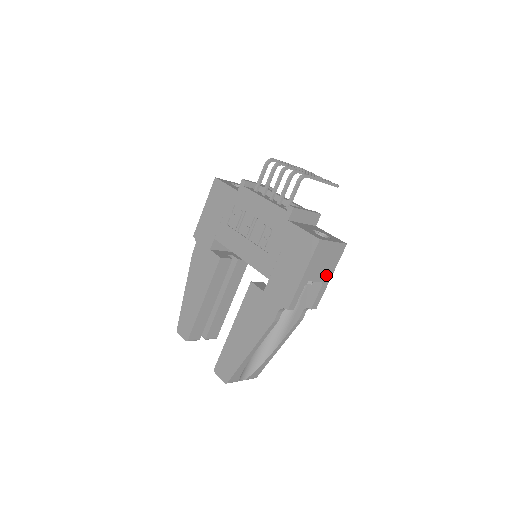
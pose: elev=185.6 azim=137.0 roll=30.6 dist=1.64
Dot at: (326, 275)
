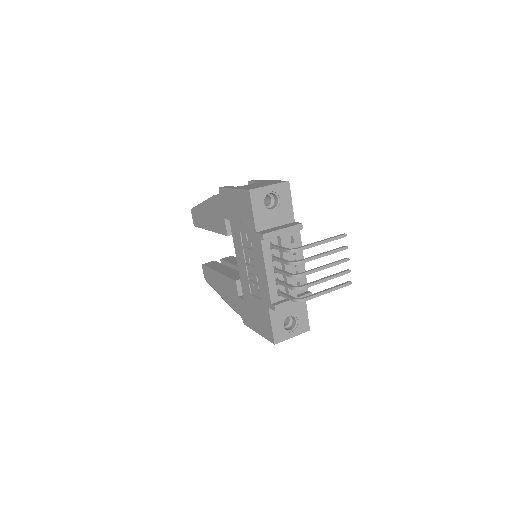
Dot at: occluded
